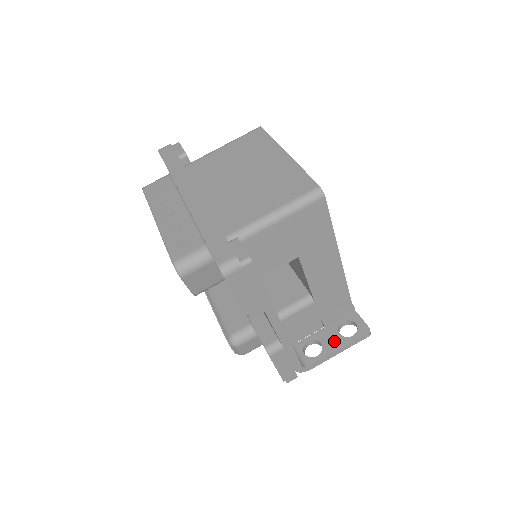
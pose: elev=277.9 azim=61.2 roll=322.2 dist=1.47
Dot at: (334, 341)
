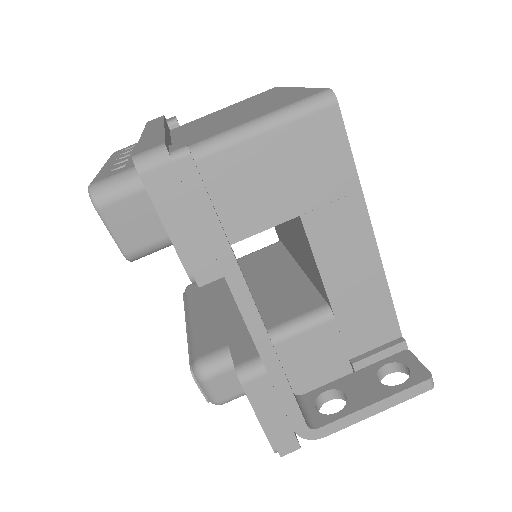
Dot at: (368, 391)
